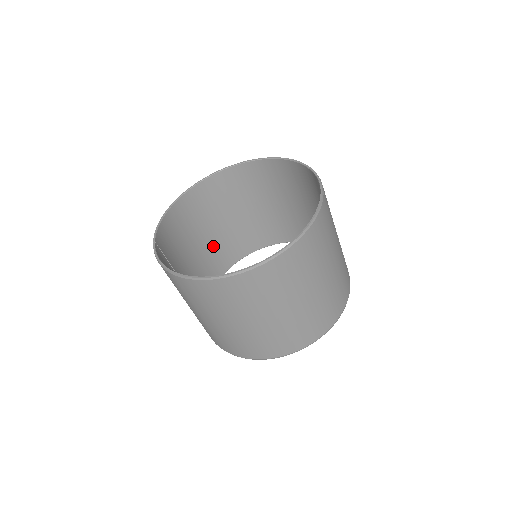
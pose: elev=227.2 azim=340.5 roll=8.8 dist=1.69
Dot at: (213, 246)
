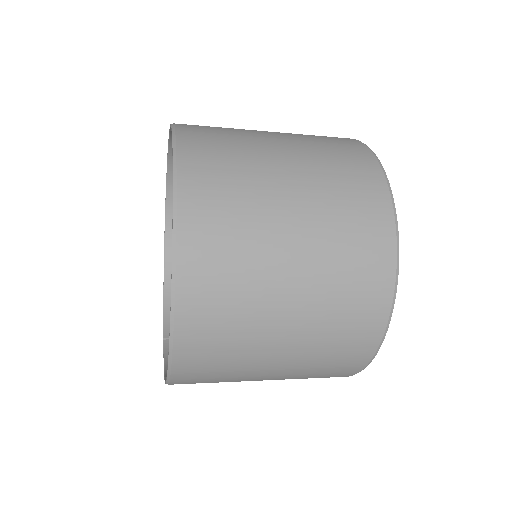
Dot at: occluded
